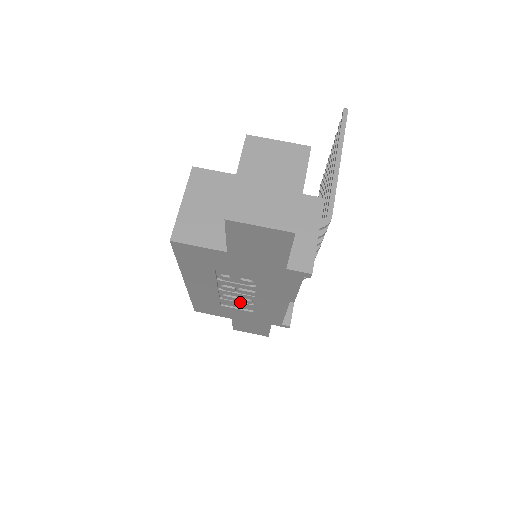
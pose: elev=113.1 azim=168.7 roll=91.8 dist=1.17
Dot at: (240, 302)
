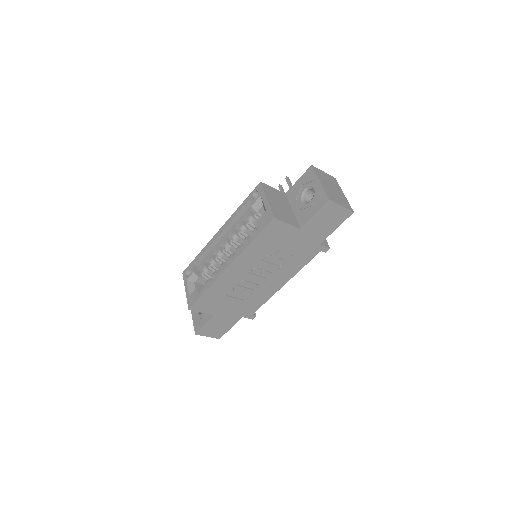
Dot at: (248, 288)
